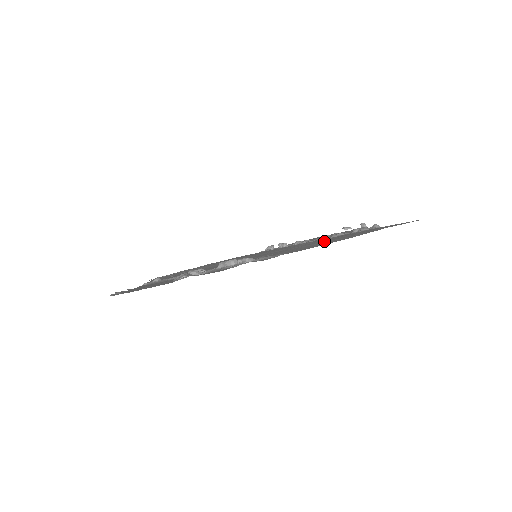
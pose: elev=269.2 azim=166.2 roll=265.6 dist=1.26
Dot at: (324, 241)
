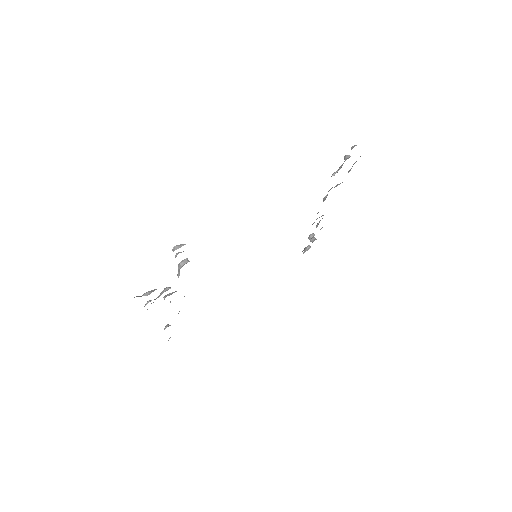
Dot at: occluded
